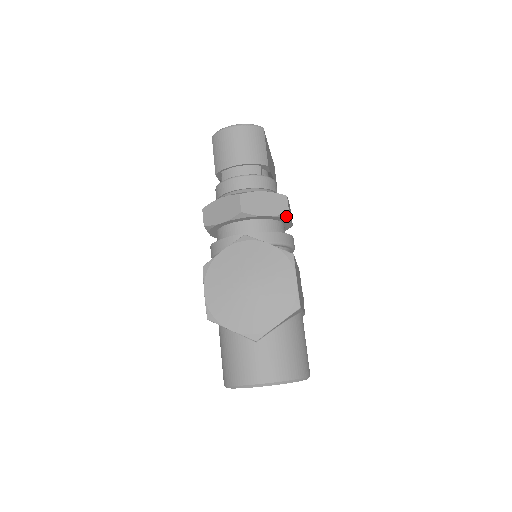
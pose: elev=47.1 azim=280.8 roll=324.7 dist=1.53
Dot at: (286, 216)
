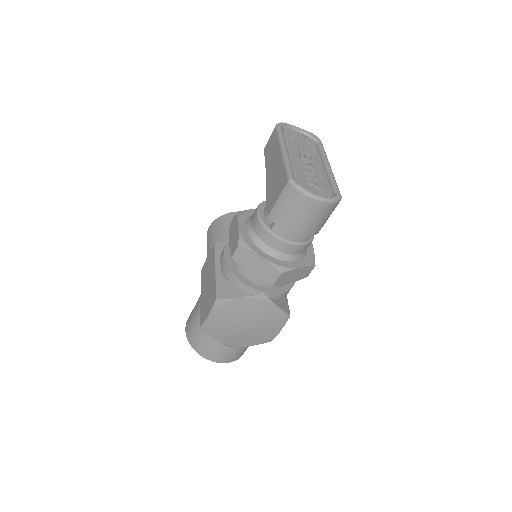
Dot at: occluded
